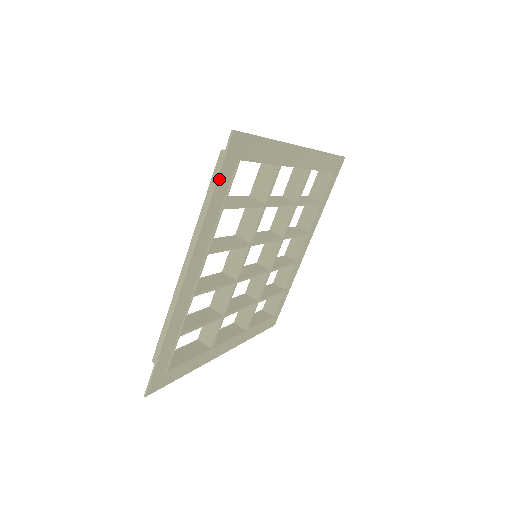
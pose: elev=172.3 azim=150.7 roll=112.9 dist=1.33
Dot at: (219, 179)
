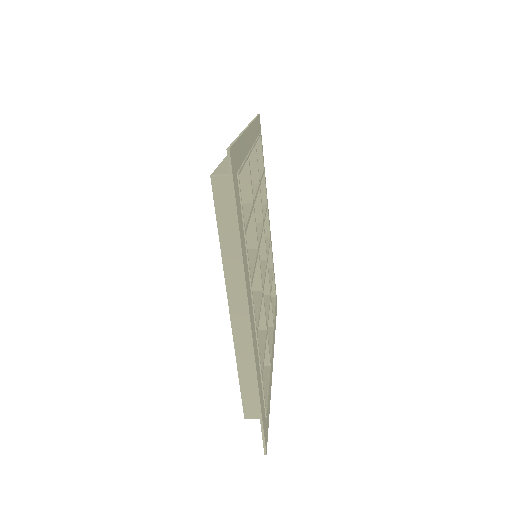
Dot at: (236, 207)
